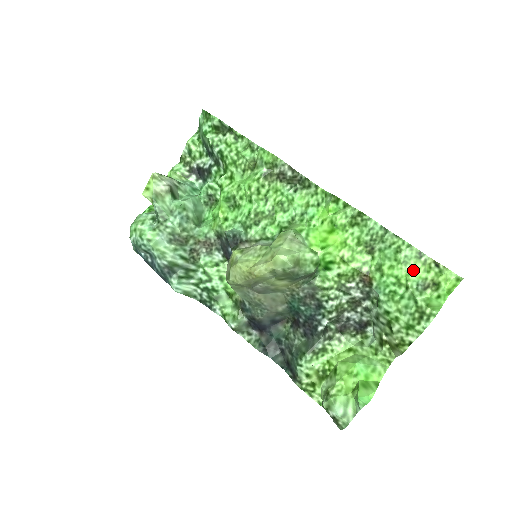
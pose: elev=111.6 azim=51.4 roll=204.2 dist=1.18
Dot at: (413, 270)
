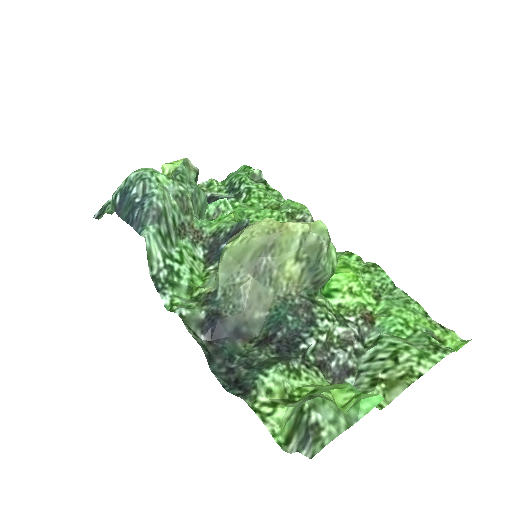
Dot at: (421, 321)
